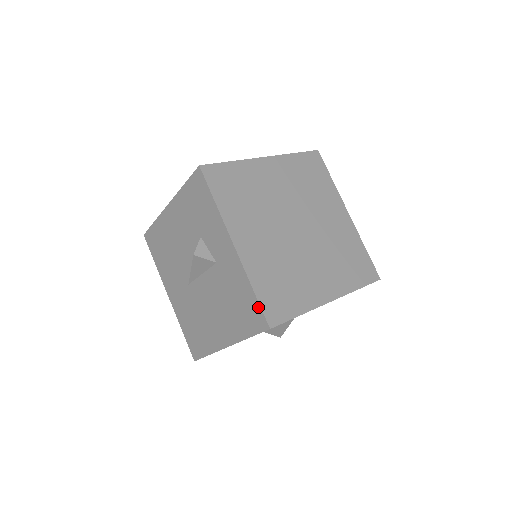
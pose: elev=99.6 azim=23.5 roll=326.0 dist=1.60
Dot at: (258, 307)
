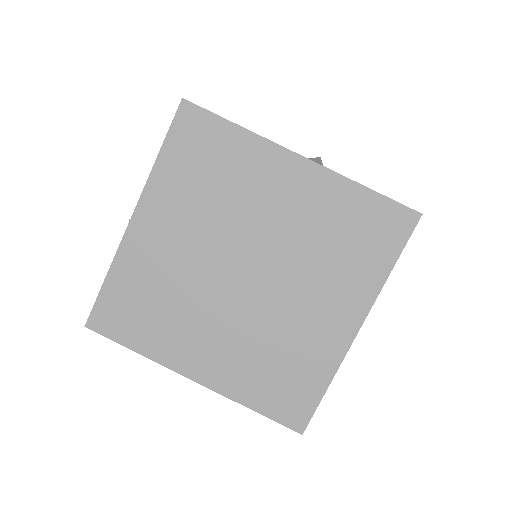
Dot at: (273, 418)
